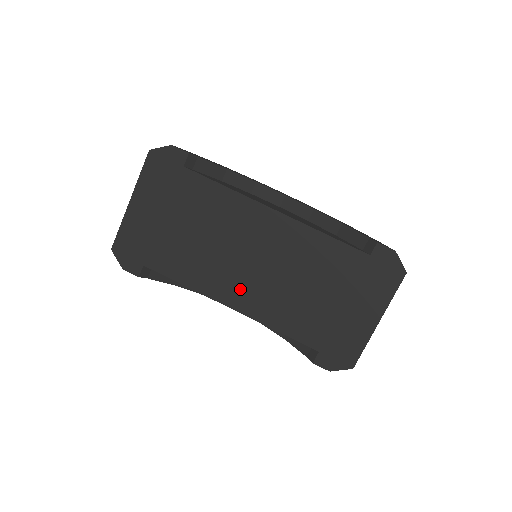
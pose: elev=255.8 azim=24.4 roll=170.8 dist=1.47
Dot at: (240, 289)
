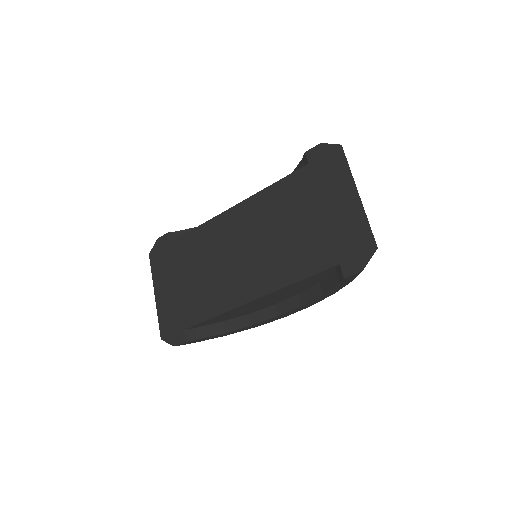
Dot at: (249, 279)
